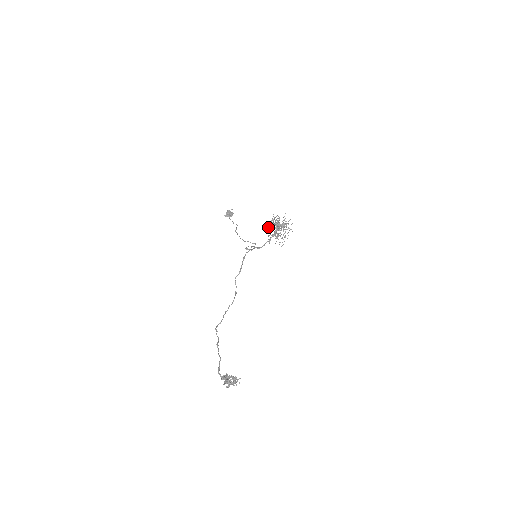
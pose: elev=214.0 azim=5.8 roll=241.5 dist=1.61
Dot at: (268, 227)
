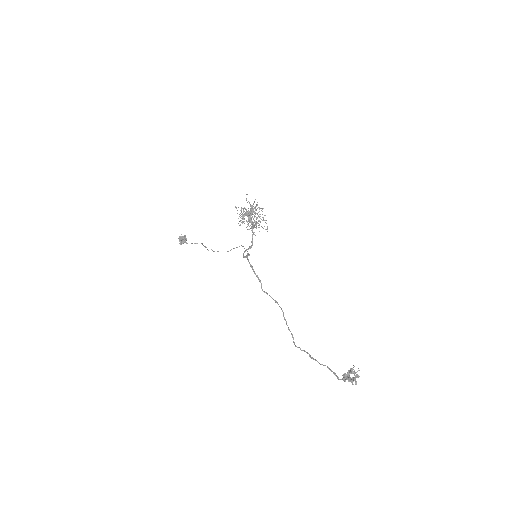
Dot at: (242, 223)
